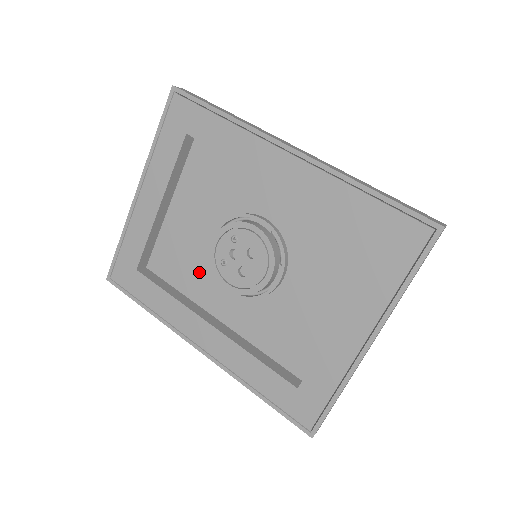
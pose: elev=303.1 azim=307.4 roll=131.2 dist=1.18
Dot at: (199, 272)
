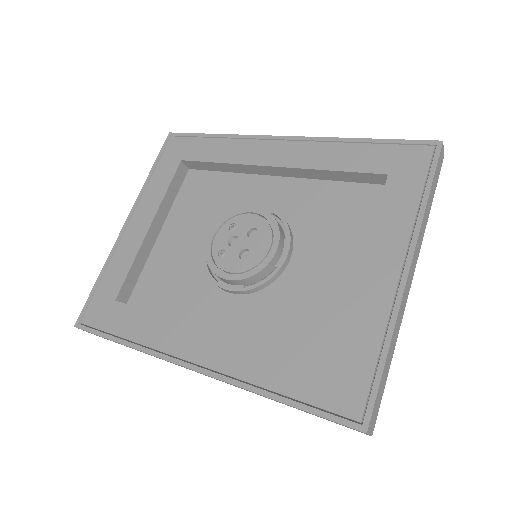
Dot at: (191, 287)
